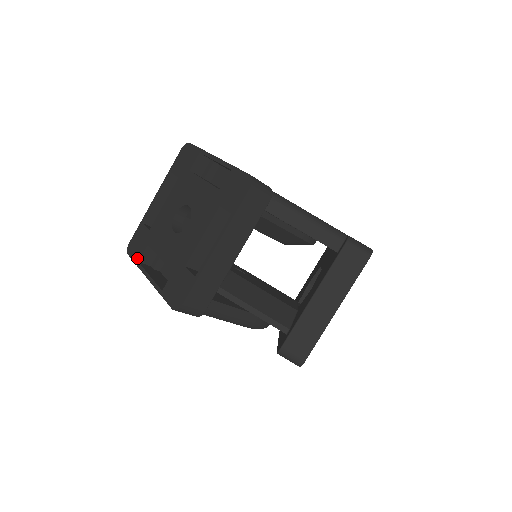
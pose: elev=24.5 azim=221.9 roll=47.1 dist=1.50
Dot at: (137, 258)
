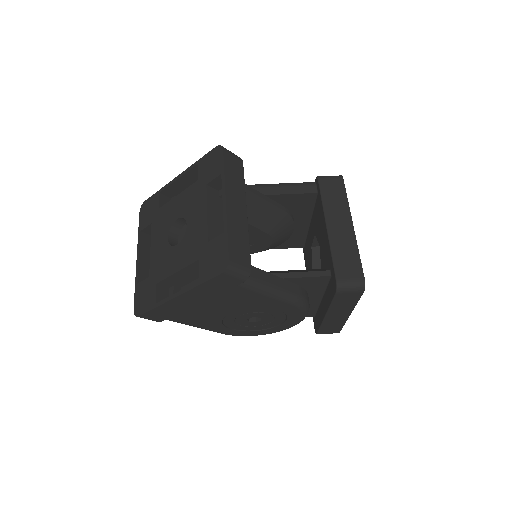
Dot at: (152, 303)
